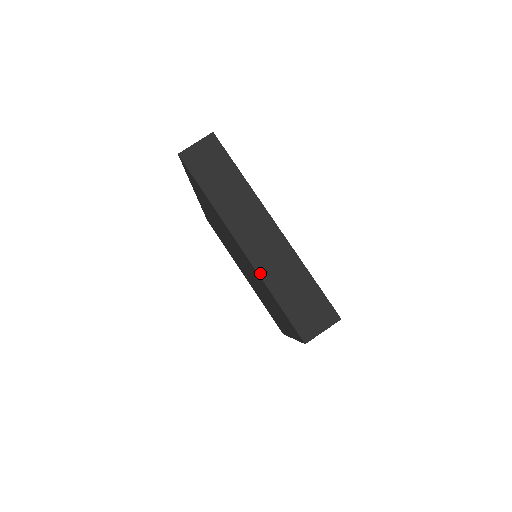
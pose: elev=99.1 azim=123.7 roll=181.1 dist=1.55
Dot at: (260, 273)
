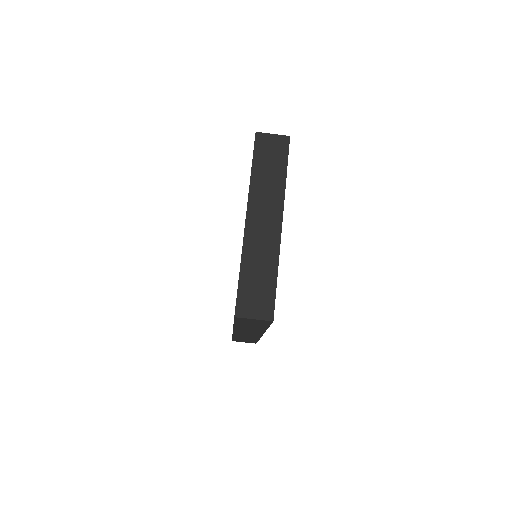
Dot at: (244, 246)
